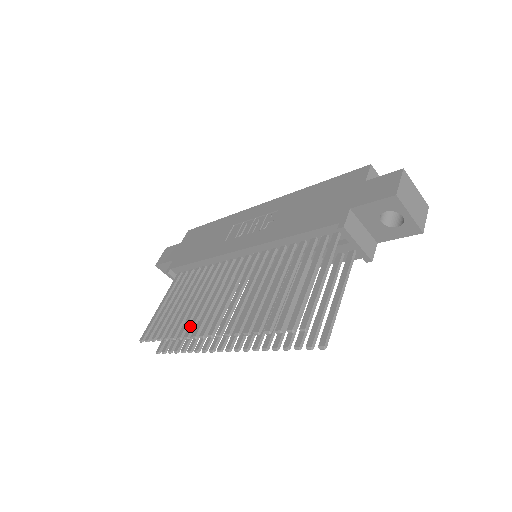
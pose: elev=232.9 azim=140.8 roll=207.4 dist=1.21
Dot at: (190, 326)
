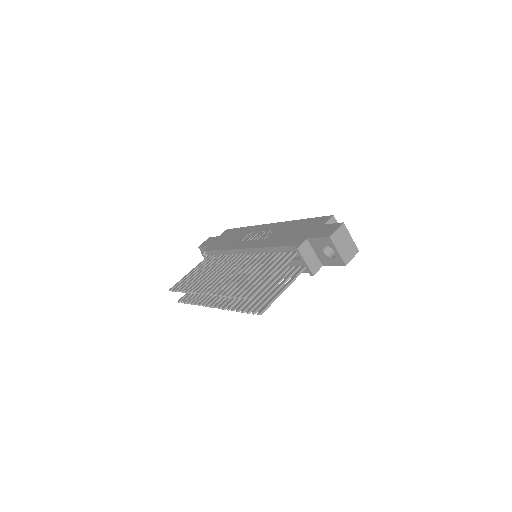
Dot at: (199, 287)
